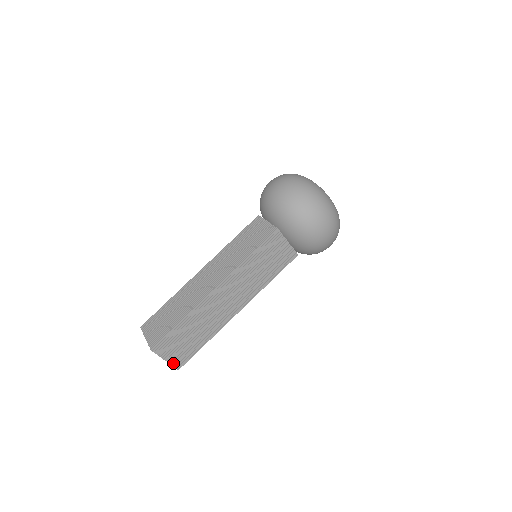
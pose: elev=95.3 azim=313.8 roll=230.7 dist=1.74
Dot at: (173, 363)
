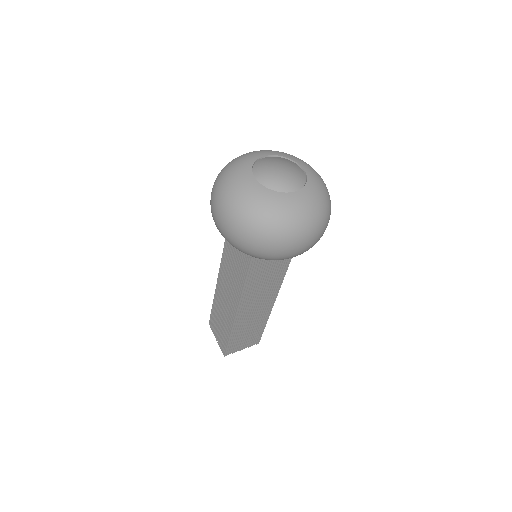
Dot at: (250, 346)
